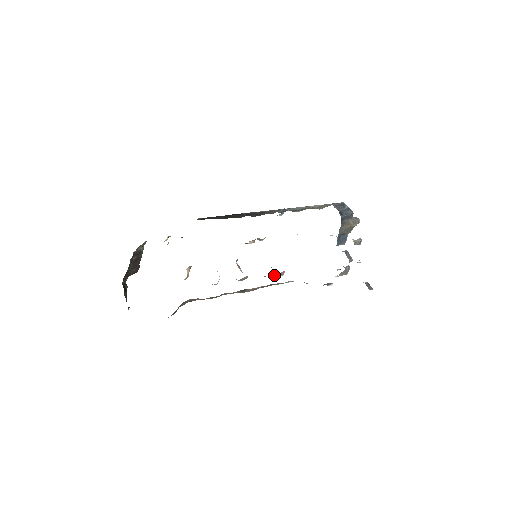
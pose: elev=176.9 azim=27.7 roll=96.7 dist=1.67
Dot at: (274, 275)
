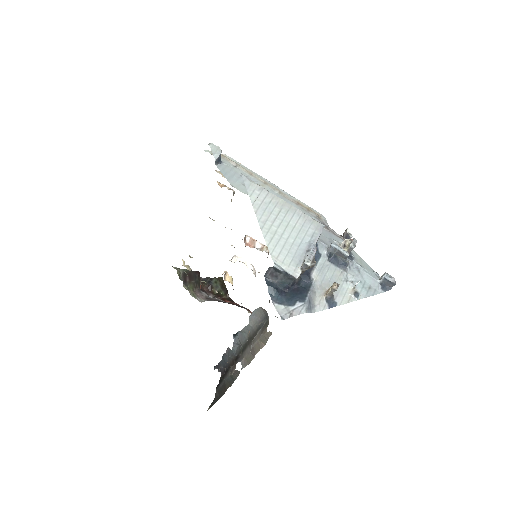
Dot at: occluded
